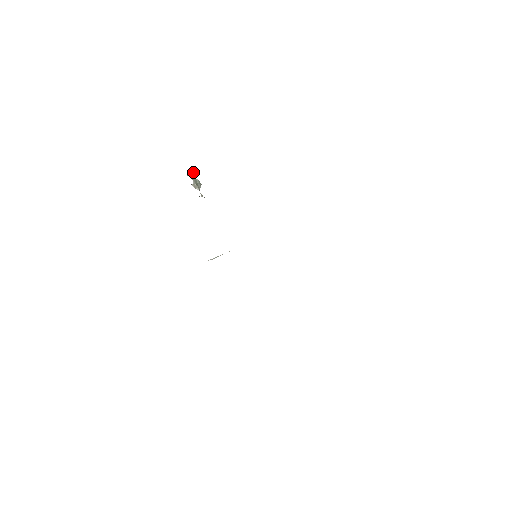
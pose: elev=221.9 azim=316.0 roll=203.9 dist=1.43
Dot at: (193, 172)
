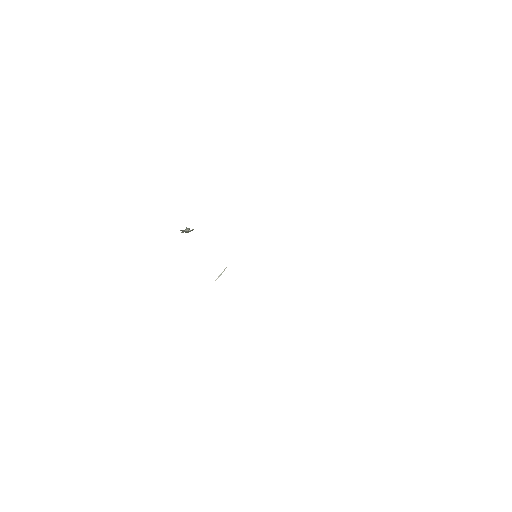
Dot at: (192, 230)
